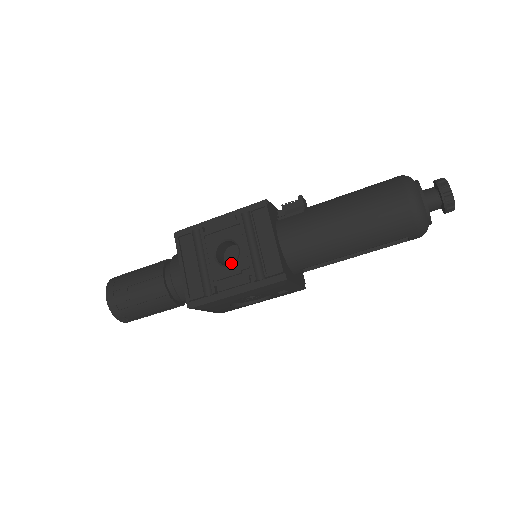
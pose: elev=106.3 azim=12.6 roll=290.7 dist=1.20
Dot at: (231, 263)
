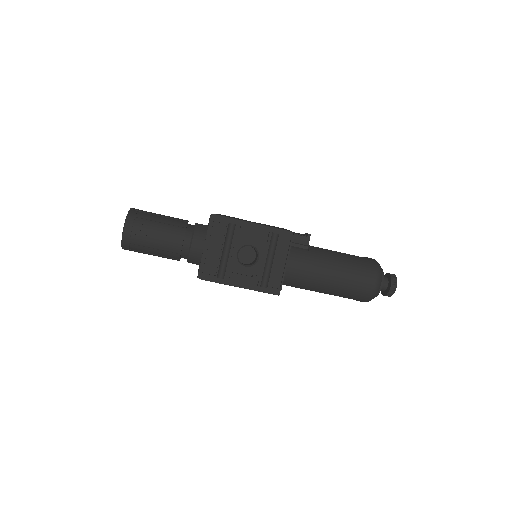
Dot at: (242, 258)
